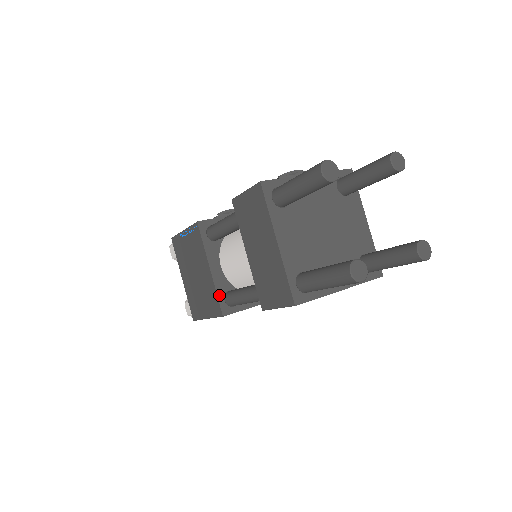
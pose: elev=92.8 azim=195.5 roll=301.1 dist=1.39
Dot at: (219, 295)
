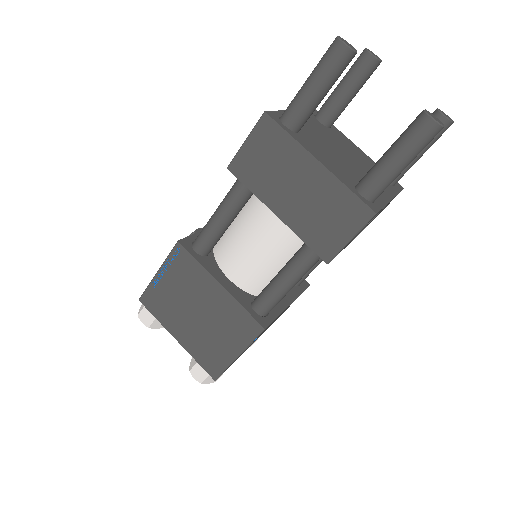
Dot at: (246, 308)
